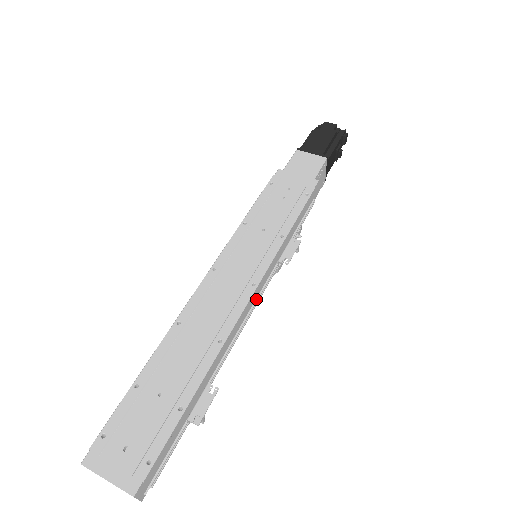
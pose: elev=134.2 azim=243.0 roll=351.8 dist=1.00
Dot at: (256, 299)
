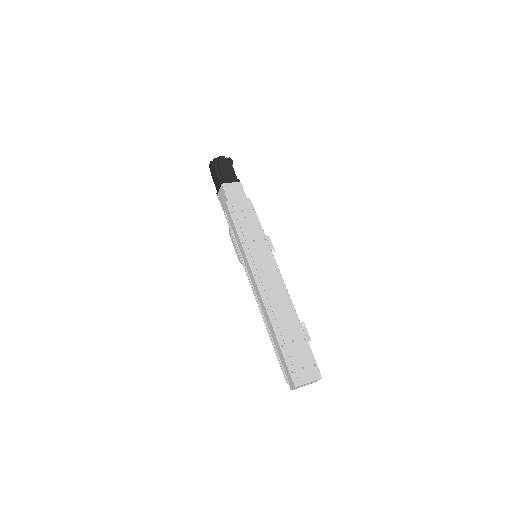
Dot at: occluded
